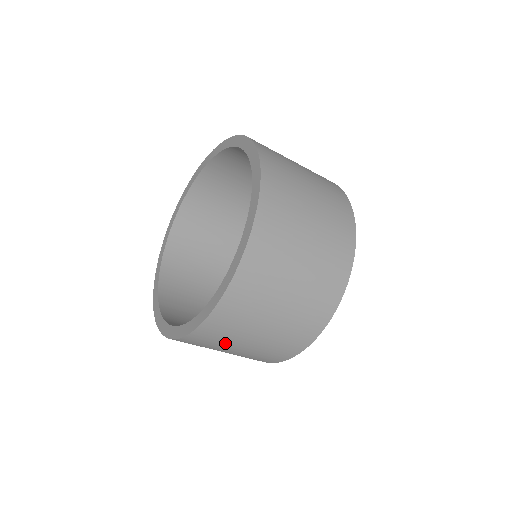
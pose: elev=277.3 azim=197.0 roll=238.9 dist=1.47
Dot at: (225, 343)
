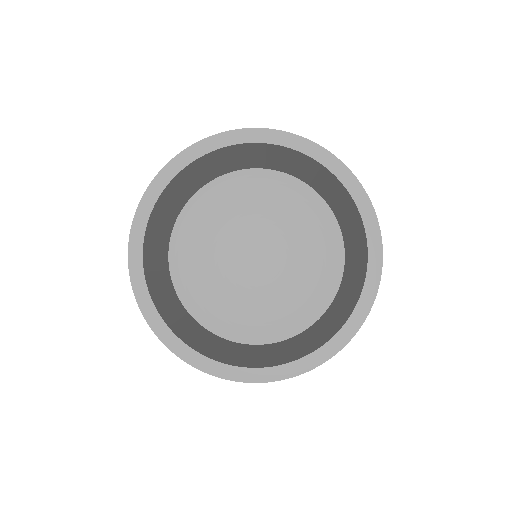
Dot at: occluded
